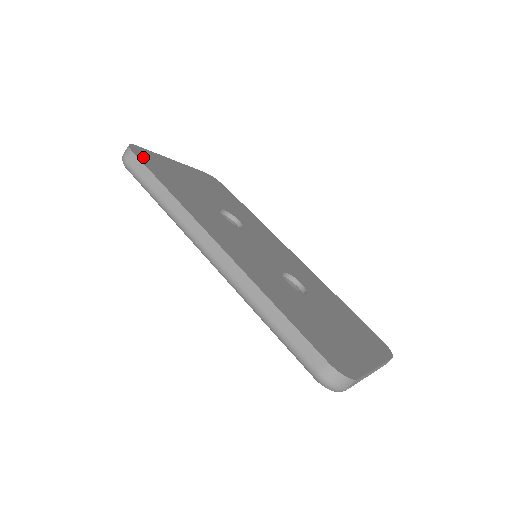
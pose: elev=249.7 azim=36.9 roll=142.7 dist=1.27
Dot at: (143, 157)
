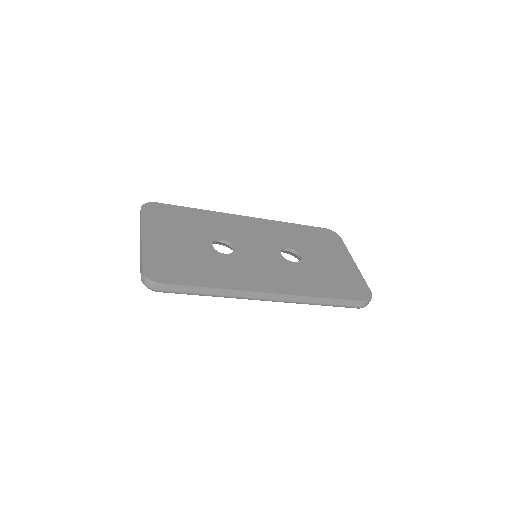
Dot at: (165, 277)
